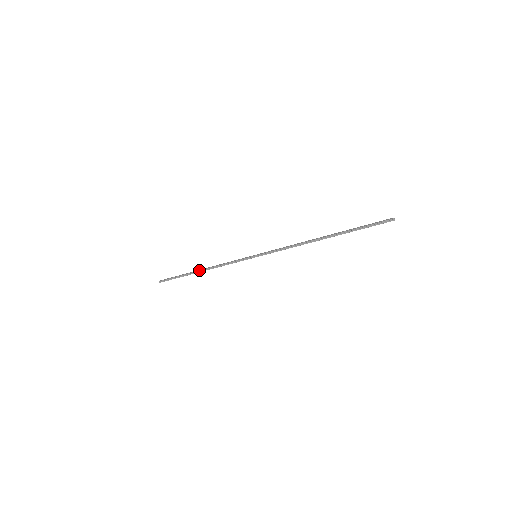
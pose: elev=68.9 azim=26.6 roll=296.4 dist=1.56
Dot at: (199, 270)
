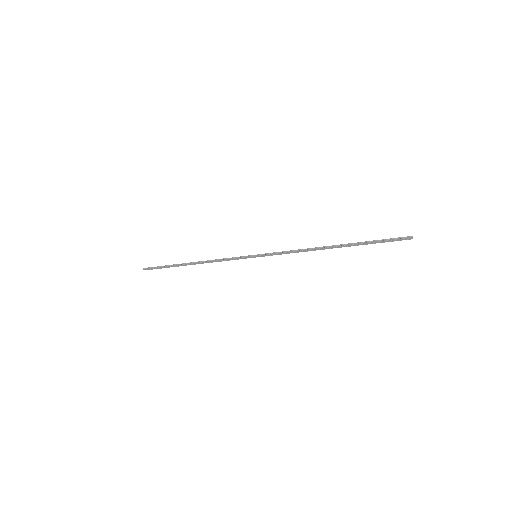
Dot at: (191, 262)
